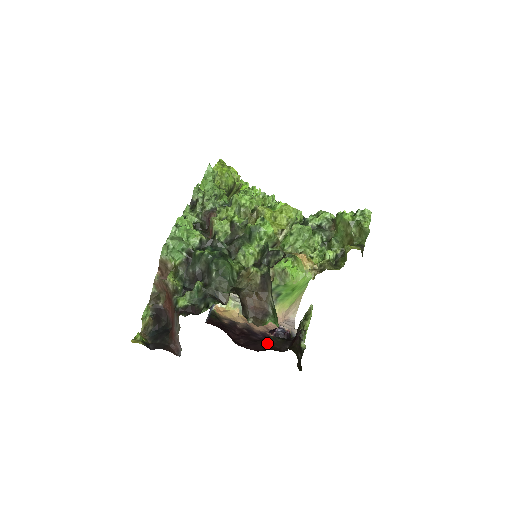
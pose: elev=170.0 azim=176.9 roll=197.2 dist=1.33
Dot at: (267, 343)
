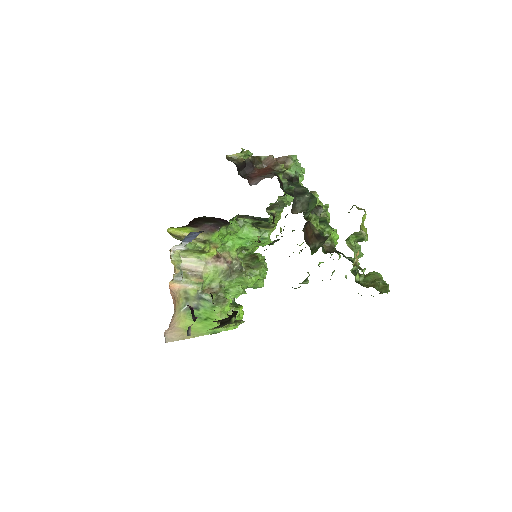
Dot at: occluded
